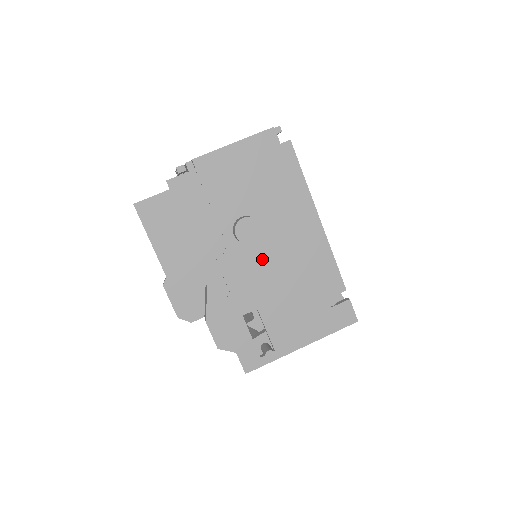
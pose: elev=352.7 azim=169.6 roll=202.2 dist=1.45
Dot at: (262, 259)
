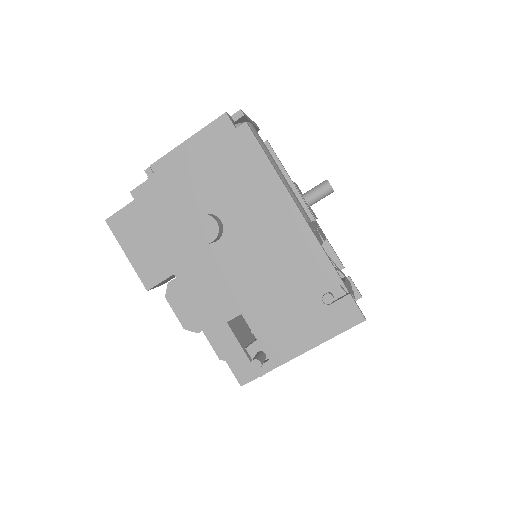
Dot at: (237, 258)
